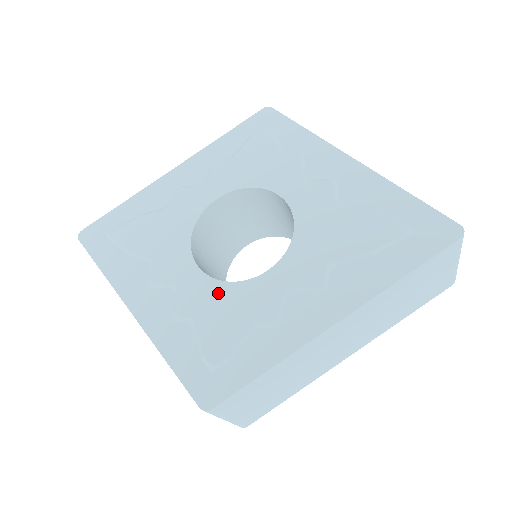
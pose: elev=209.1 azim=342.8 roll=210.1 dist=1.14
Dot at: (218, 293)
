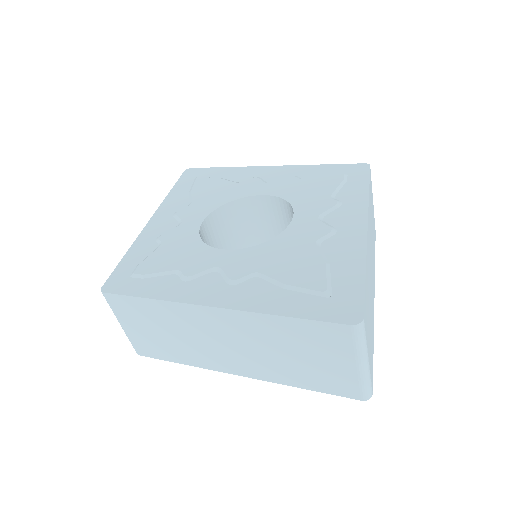
Dot at: (189, 241)
